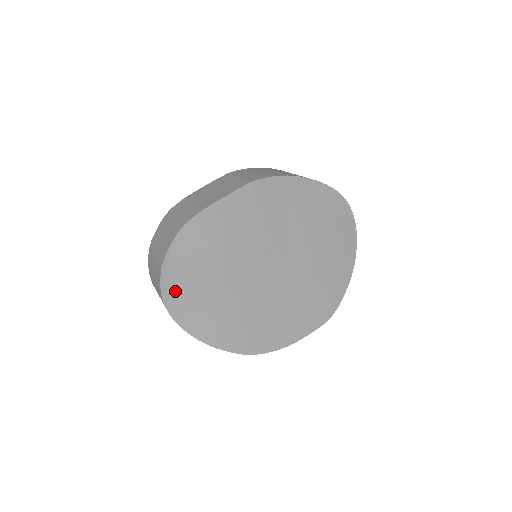
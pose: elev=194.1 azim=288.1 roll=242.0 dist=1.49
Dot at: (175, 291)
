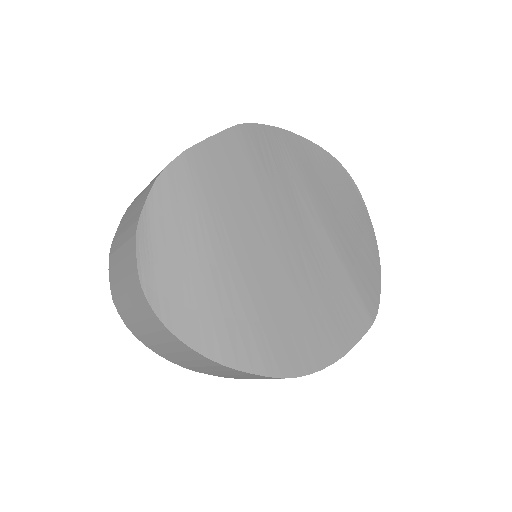
Dot at: (160, 274)
